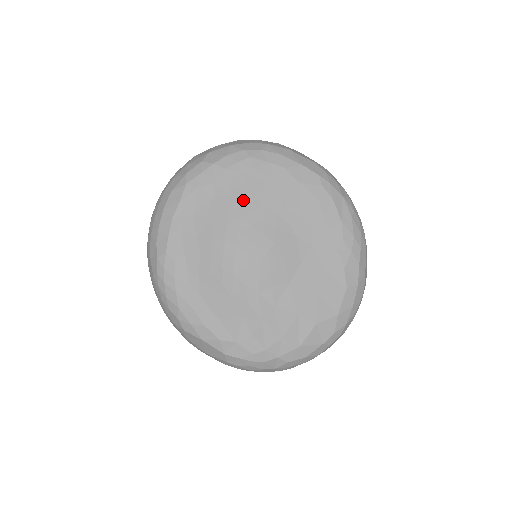
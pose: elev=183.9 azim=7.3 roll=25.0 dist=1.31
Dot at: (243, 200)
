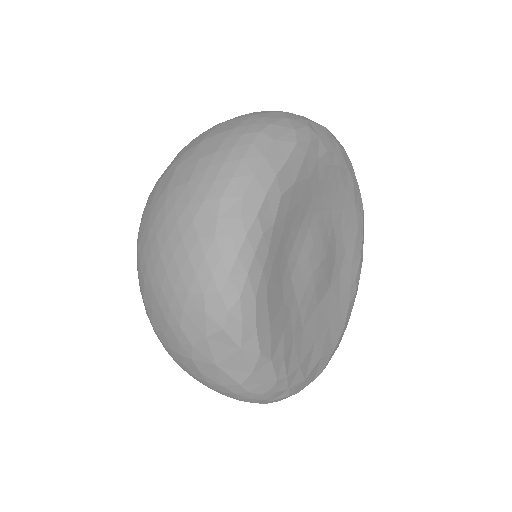
Dot at: (323, 195)
